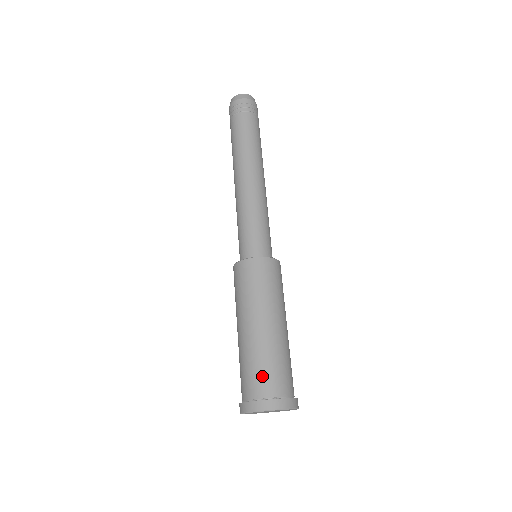
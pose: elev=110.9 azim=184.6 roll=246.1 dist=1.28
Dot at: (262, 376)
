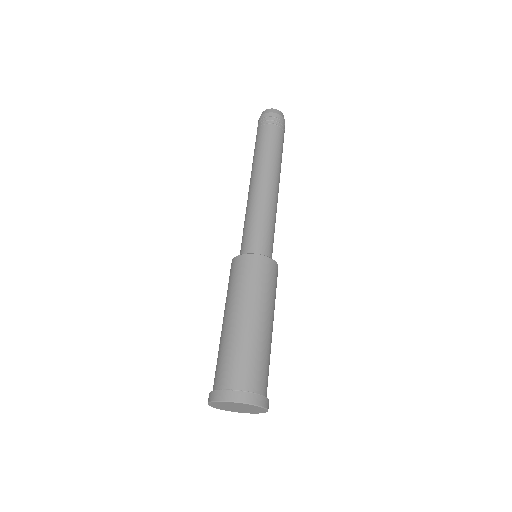
Dot at: (223, 367)
